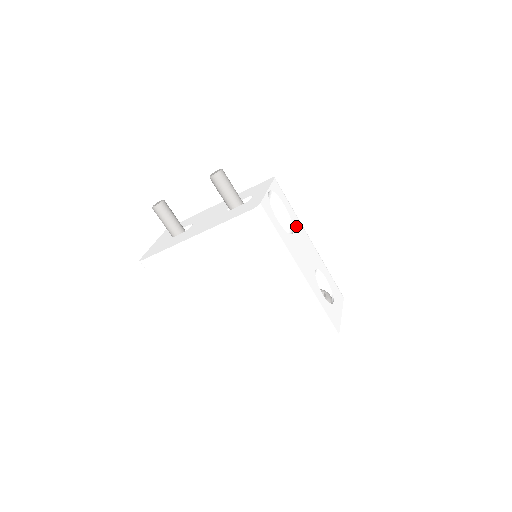
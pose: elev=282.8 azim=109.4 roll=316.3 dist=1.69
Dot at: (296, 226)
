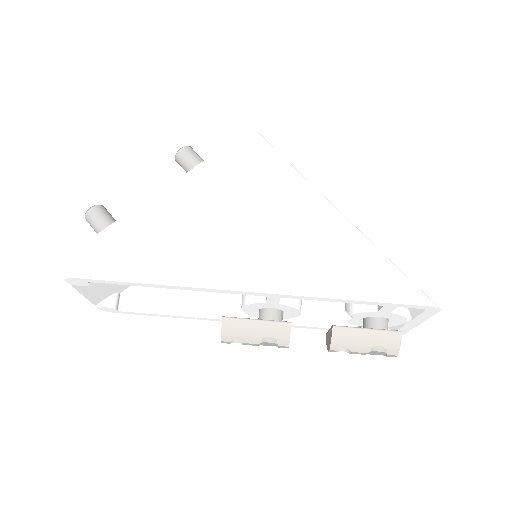
Dot at: occluded
